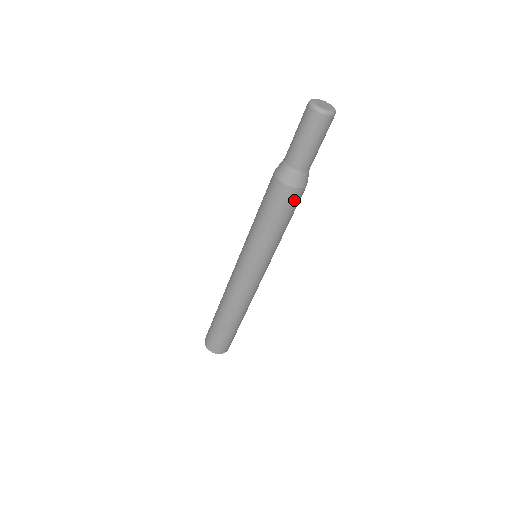
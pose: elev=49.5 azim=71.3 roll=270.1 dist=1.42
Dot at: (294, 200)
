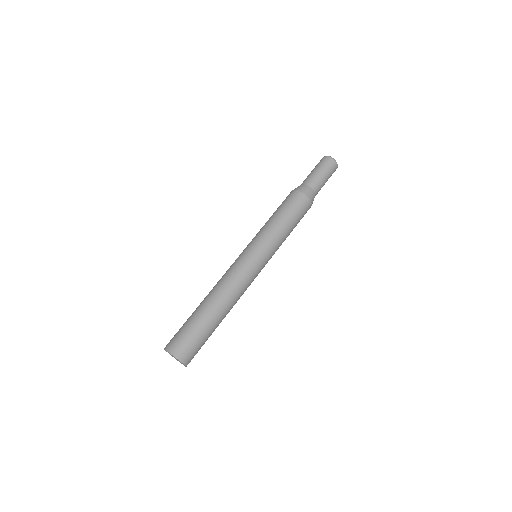
Dot at: (305, 208)
